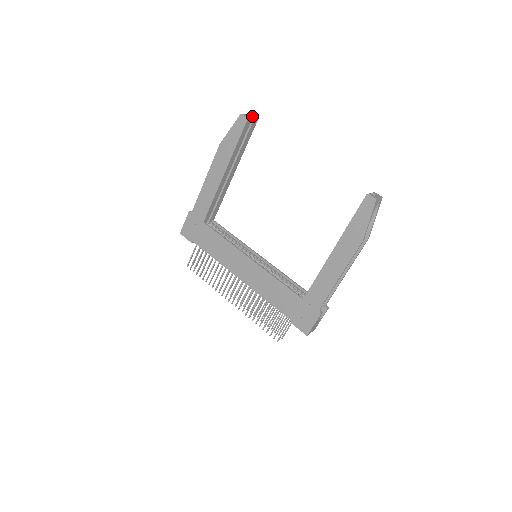
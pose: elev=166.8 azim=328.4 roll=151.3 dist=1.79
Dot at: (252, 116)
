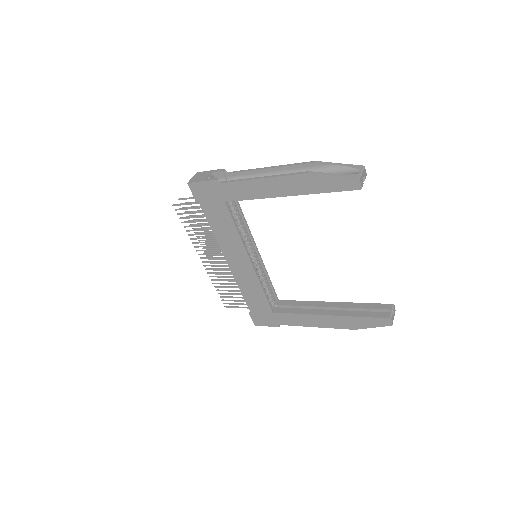
Dot at: (365, 172)
